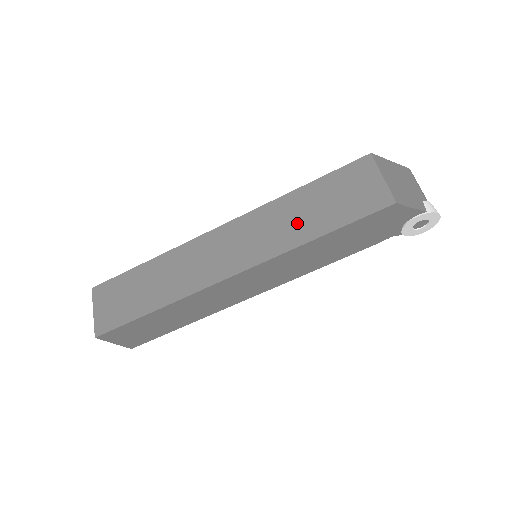
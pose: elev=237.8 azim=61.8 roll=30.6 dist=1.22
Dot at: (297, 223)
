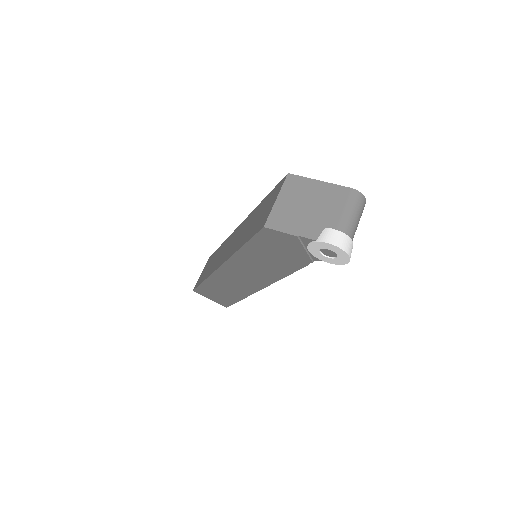
Dot at: (244, 233)
